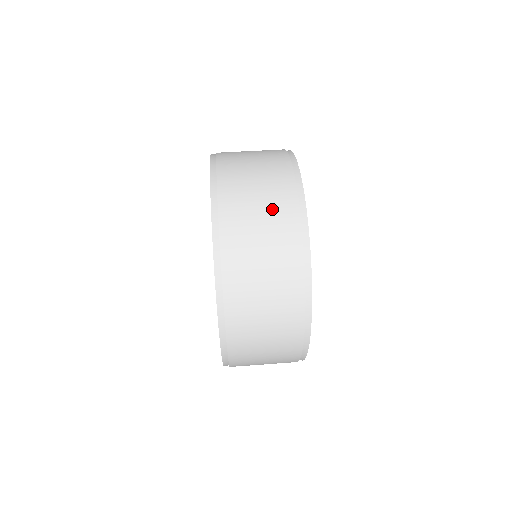
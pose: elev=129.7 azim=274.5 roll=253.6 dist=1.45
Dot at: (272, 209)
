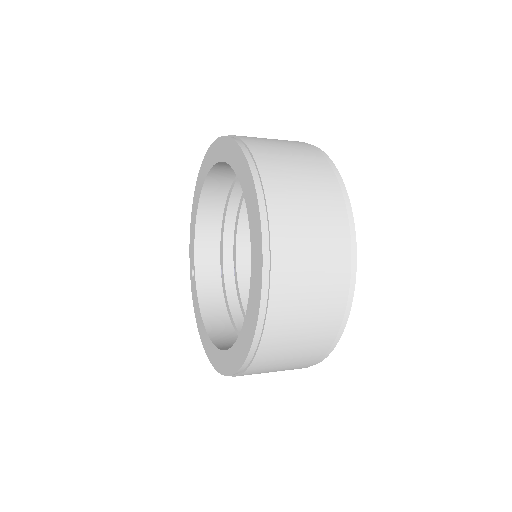
Dot at: occluded
